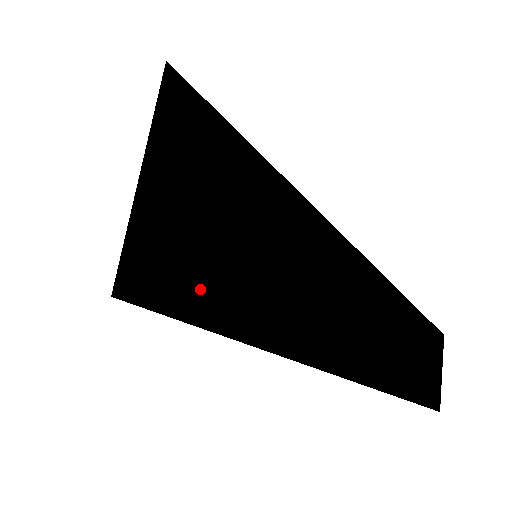
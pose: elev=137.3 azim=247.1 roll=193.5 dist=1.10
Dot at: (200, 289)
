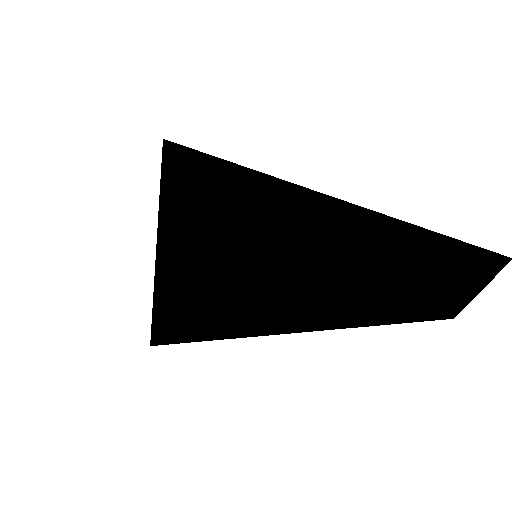
Dot at: (201, 302)
